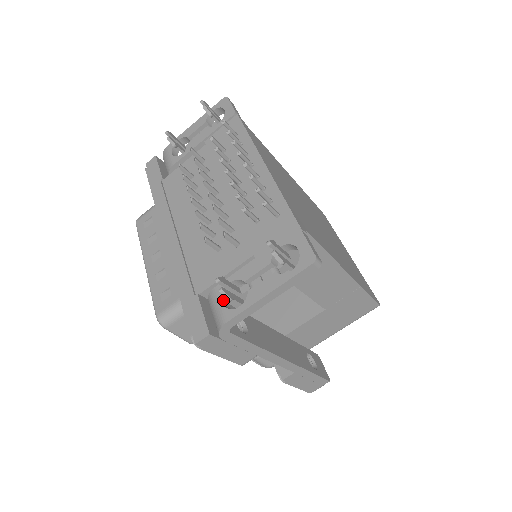
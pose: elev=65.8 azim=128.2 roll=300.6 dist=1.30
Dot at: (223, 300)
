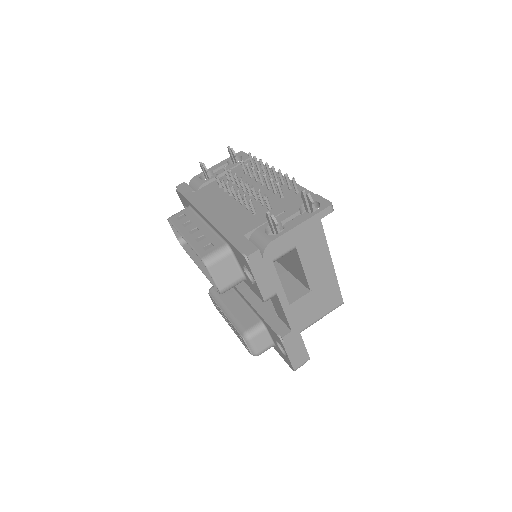
Dot at: (265, 233)
